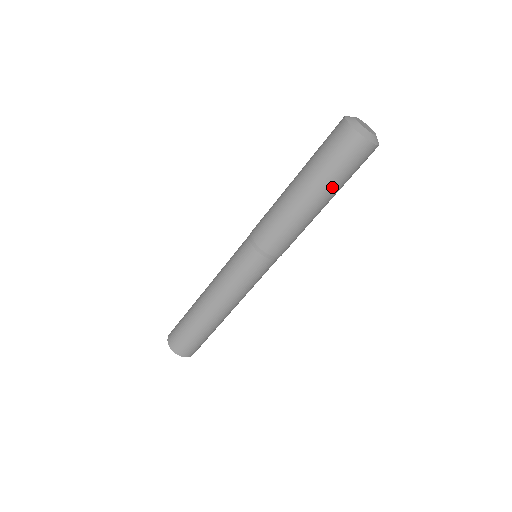
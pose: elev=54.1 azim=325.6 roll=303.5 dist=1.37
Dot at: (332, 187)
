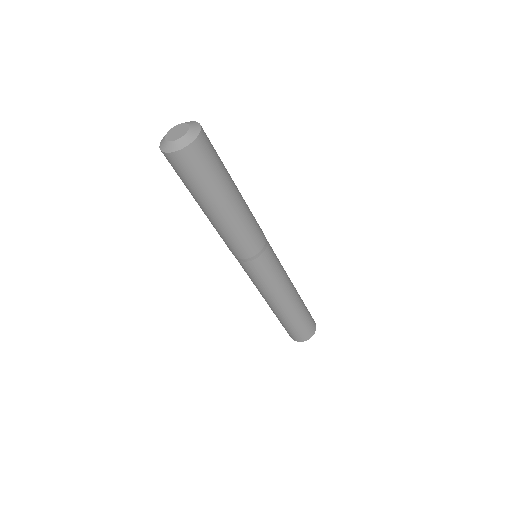
Dot at: (224, 183)
